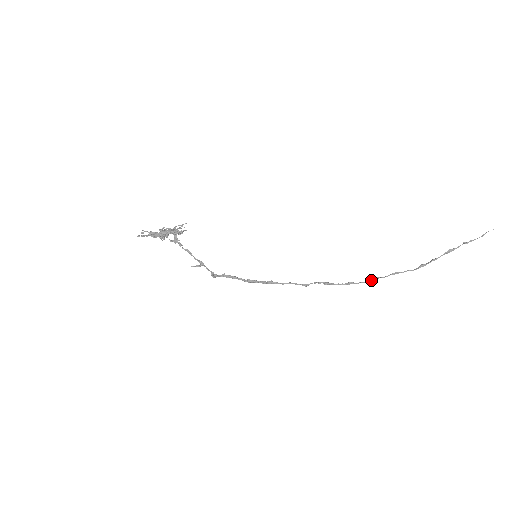
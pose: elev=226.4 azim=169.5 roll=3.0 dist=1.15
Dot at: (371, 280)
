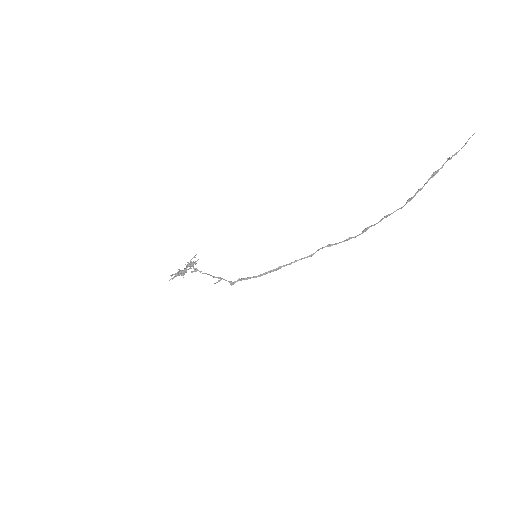
Dot at: occluded
